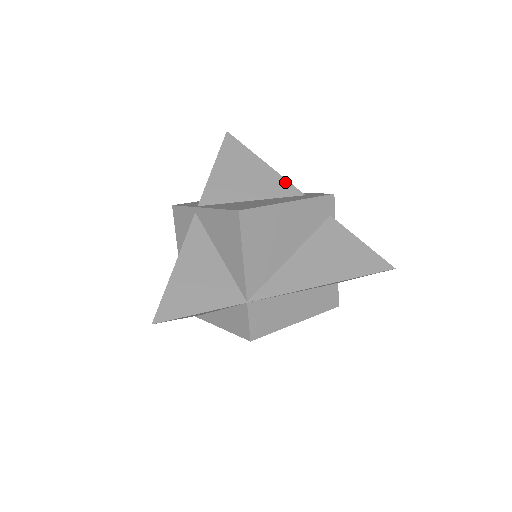
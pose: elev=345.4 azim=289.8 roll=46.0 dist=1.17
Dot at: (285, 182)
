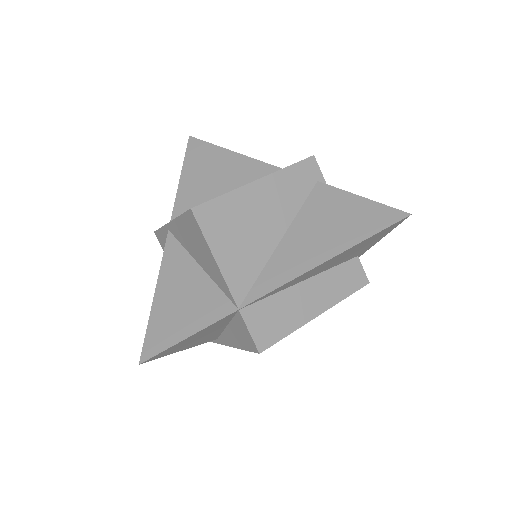
Dot at: (259, 164)
